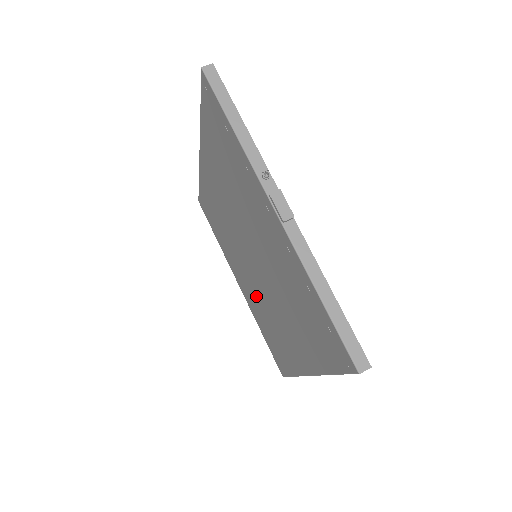
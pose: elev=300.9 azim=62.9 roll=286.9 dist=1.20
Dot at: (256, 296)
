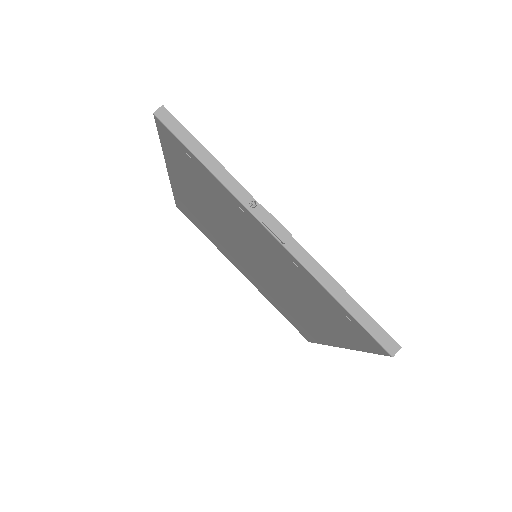
Dot at: (265, 285)
